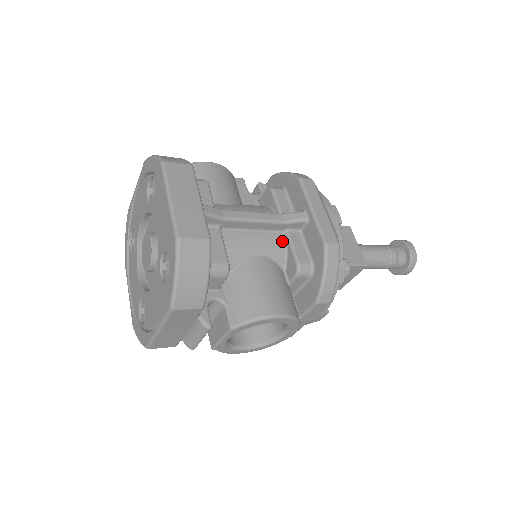
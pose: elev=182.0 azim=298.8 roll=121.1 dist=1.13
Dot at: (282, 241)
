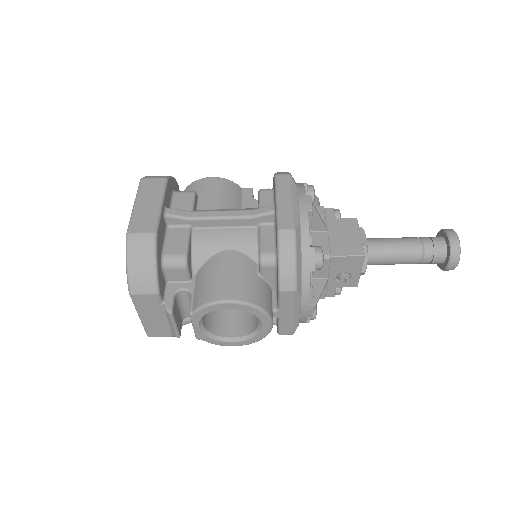
Dot at: (254, 235)
